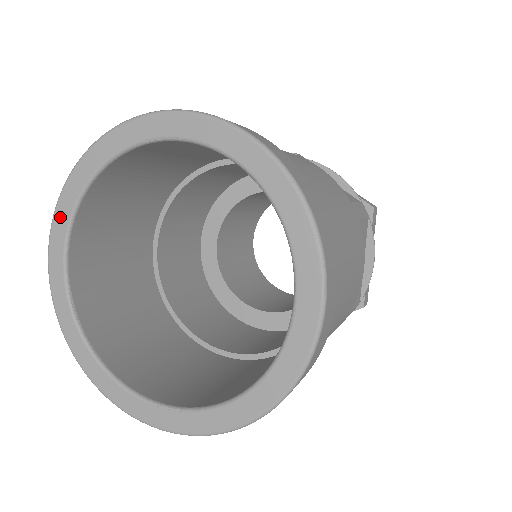
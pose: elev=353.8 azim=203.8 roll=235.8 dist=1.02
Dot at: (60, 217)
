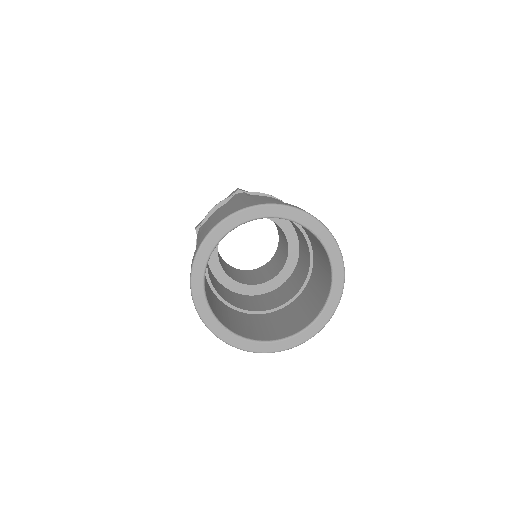
Dot at: (241, 216)
